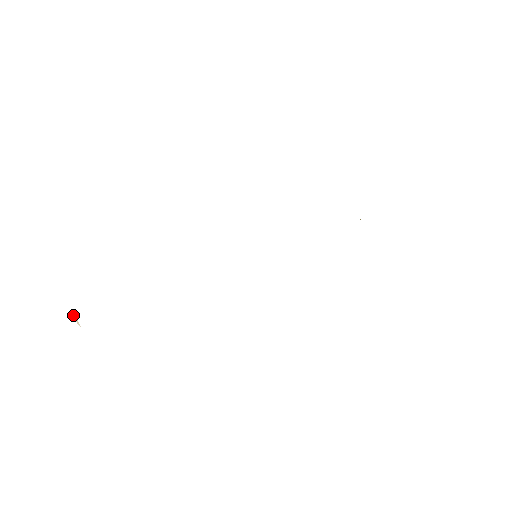
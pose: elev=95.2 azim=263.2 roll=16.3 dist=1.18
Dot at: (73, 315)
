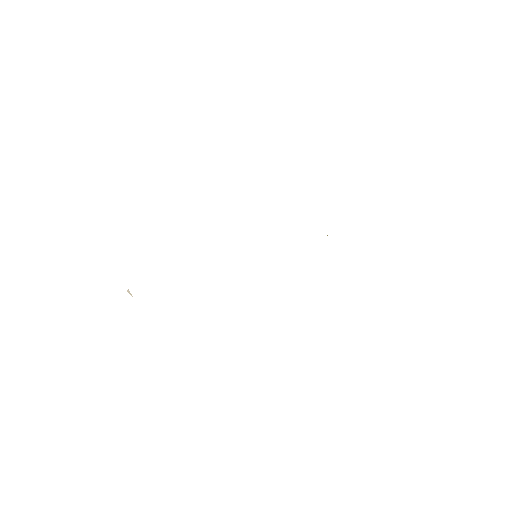
Dot at: occluded
